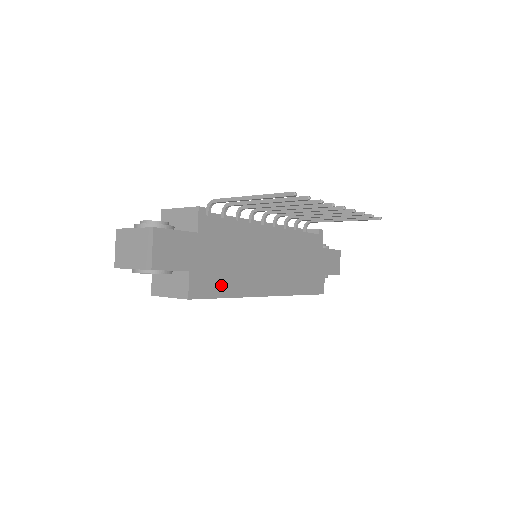
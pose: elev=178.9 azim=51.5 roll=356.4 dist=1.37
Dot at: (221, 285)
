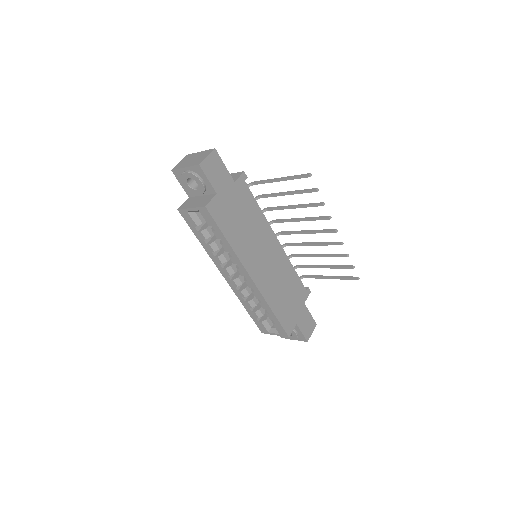
Dot at: (228, 227)
